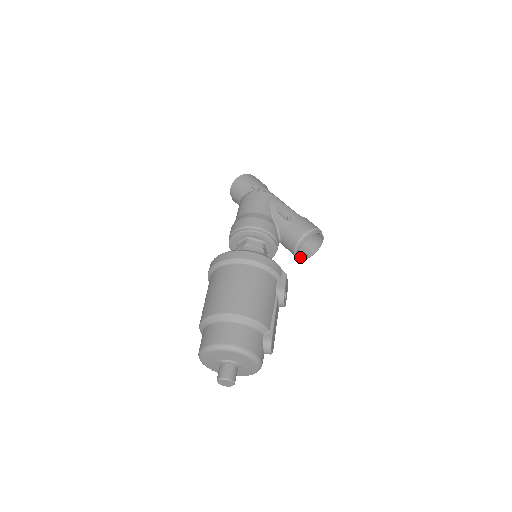
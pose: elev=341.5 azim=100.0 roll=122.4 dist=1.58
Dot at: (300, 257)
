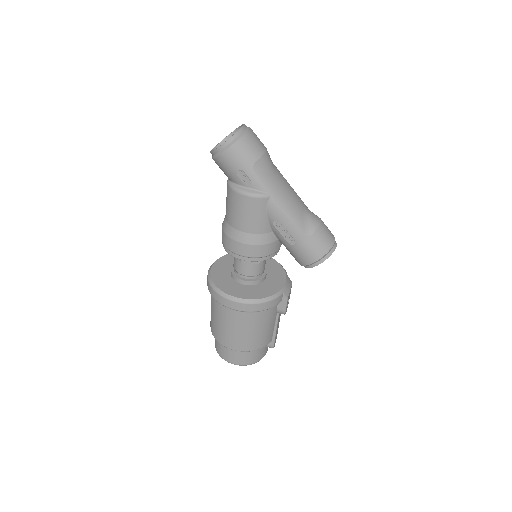
Dot at: occluded
